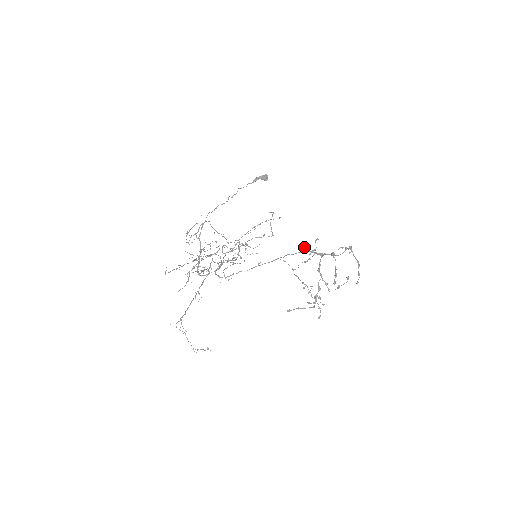
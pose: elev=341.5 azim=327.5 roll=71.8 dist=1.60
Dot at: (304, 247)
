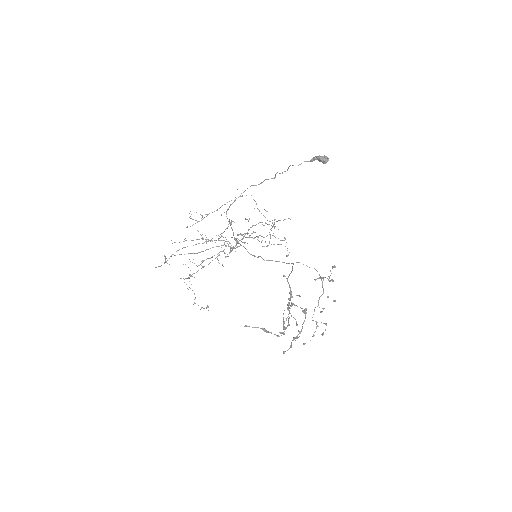
Dot at: (284, 276)
